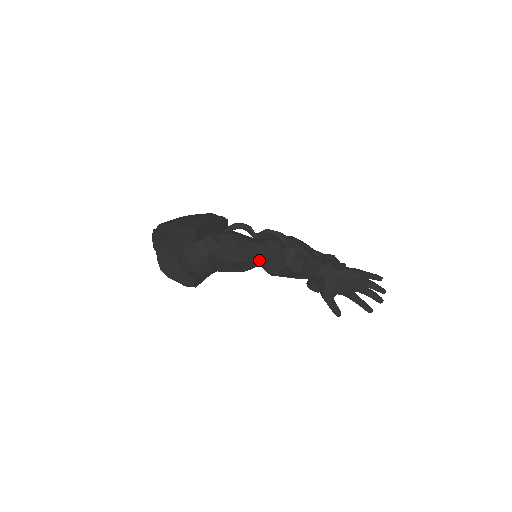
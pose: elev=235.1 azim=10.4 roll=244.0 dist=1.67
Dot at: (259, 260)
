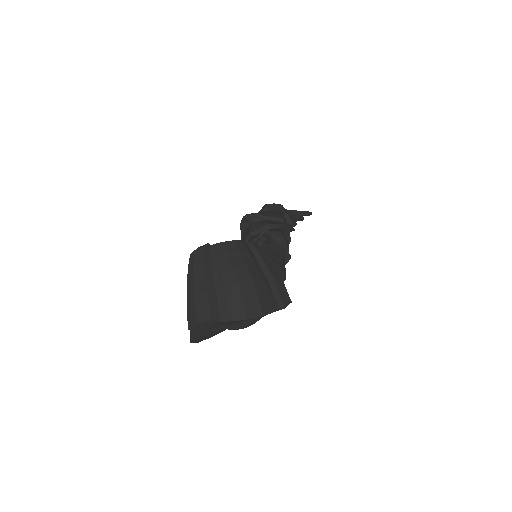
Dot at: occluded
